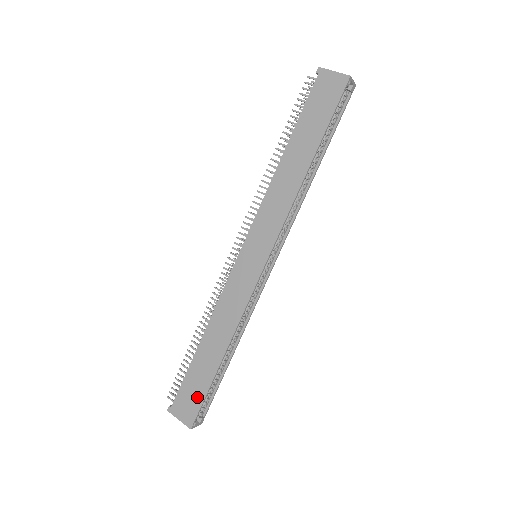
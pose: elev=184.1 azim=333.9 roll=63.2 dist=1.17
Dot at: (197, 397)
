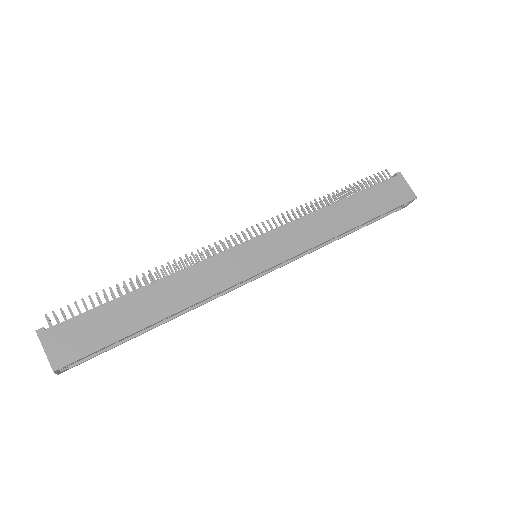
Dot at: (93, 341)
